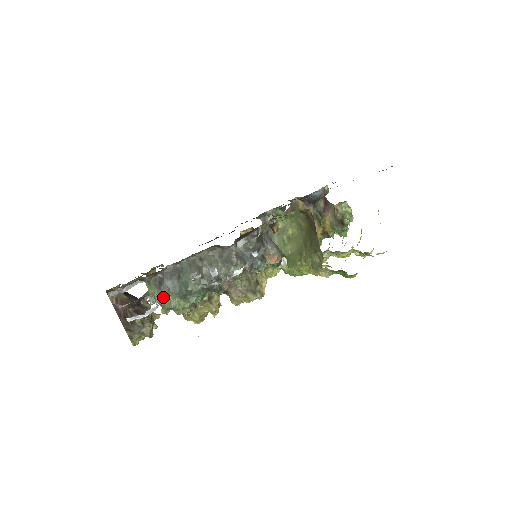
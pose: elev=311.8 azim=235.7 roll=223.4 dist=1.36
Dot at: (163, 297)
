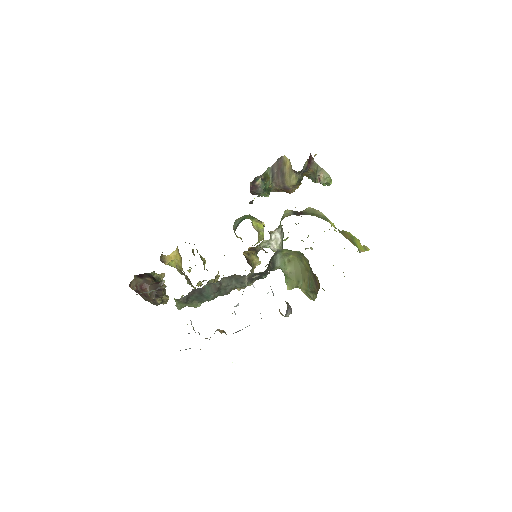
Dot at: (188, 305)
